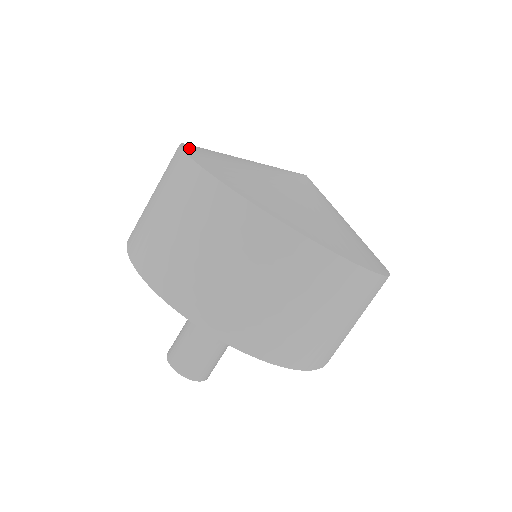
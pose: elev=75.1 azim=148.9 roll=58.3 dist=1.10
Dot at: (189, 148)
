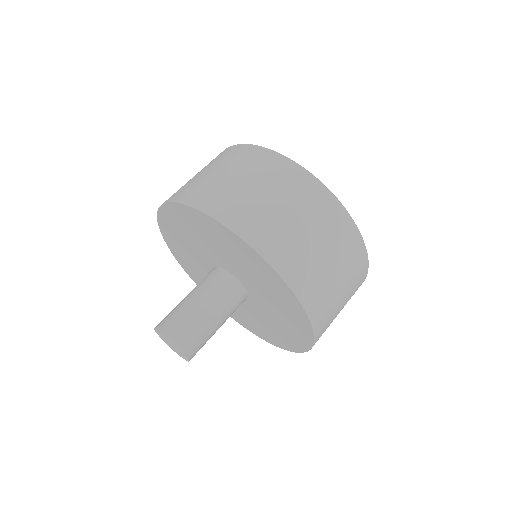
Dot at: occluded
